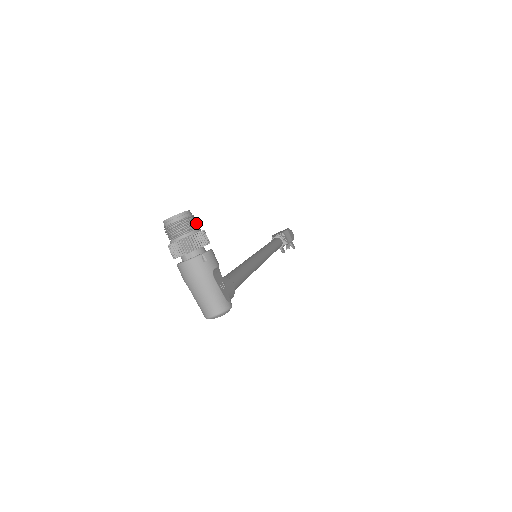
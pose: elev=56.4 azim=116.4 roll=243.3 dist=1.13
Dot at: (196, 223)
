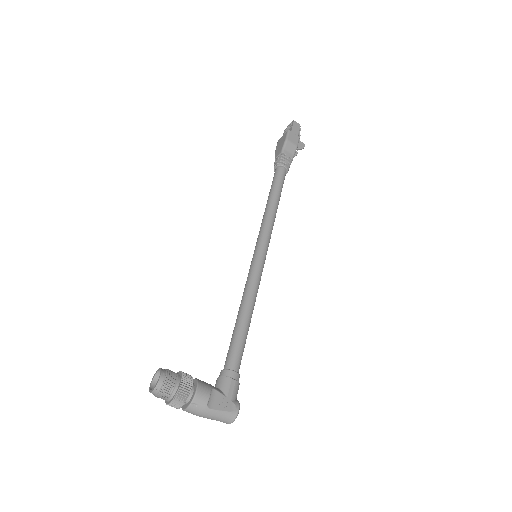
Dot at: (172, 382)
